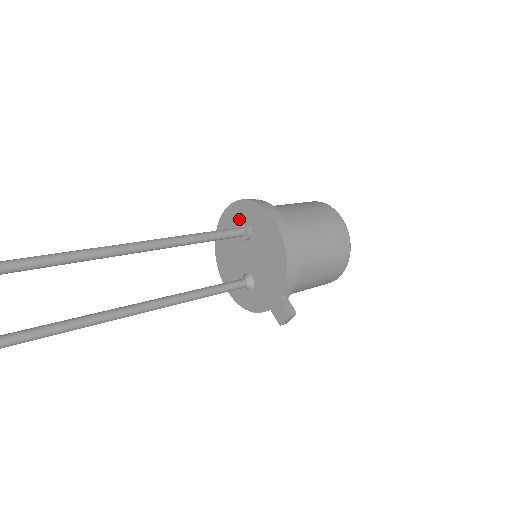
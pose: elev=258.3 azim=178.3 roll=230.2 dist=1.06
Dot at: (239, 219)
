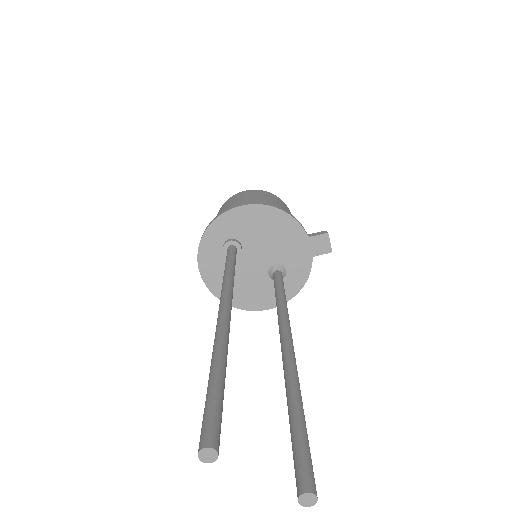
Dot at: (217, 251)
